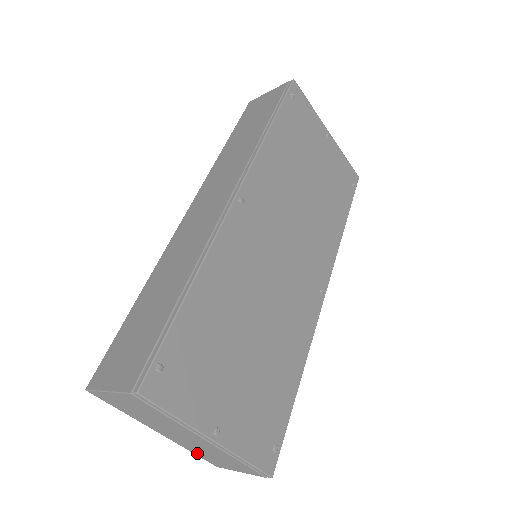
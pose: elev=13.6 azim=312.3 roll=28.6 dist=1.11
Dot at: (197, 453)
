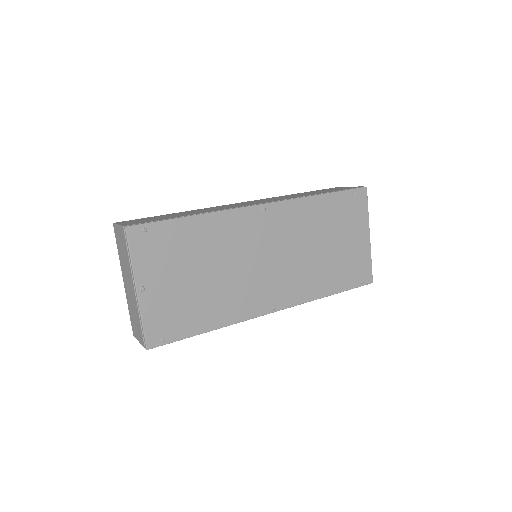
Dot at: (130, 312)
